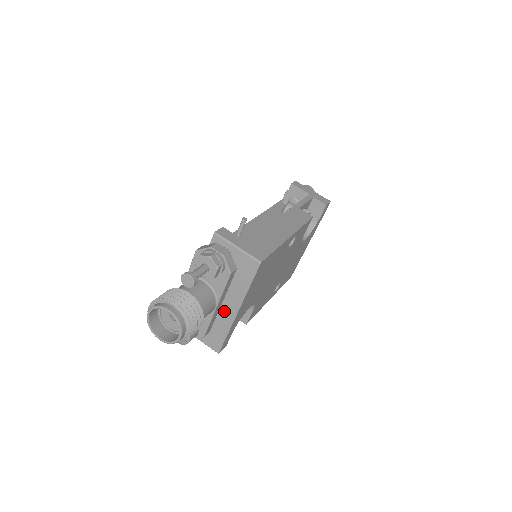
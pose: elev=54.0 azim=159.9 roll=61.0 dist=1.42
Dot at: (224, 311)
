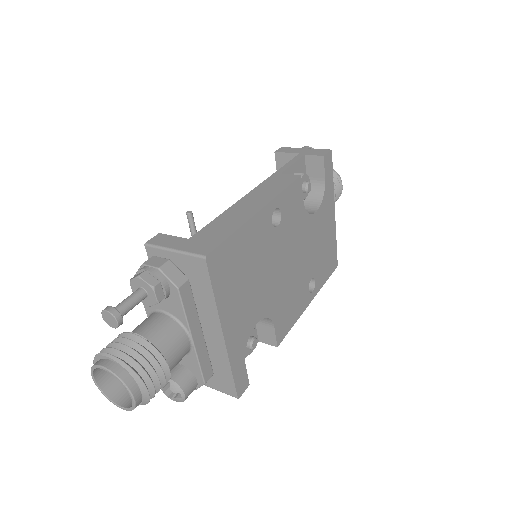
Dot at: (210, 341)
